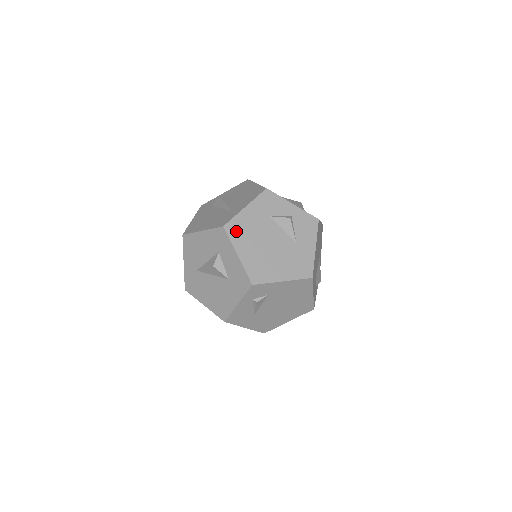
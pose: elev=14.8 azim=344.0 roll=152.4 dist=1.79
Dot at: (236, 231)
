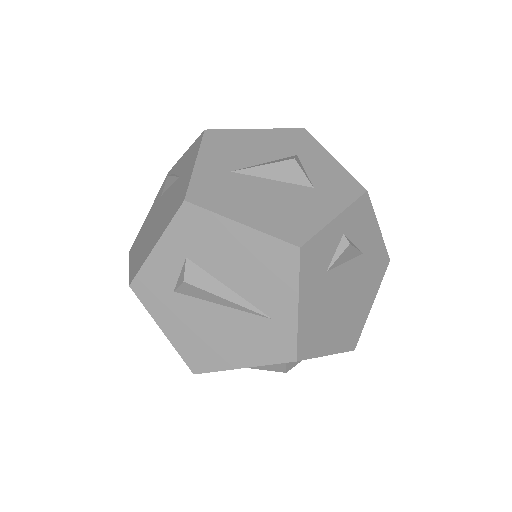
Dot at: (310, 343)
